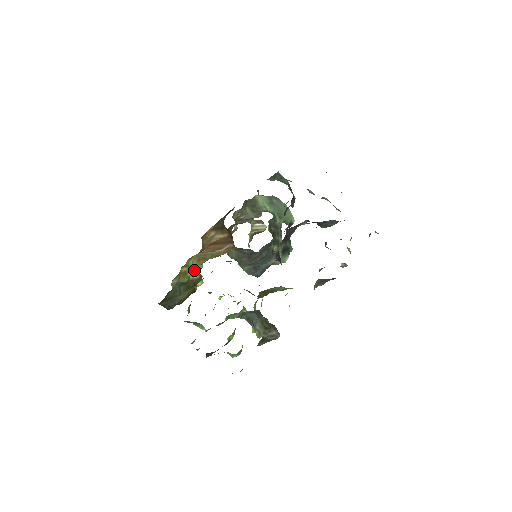
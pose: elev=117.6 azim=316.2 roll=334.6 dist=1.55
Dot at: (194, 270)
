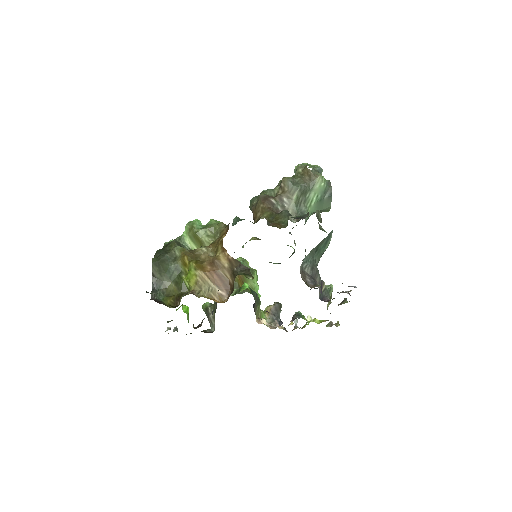
Dot at: (189, 284)
